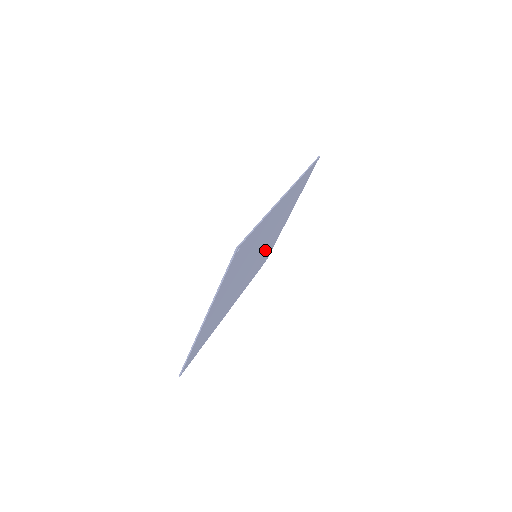
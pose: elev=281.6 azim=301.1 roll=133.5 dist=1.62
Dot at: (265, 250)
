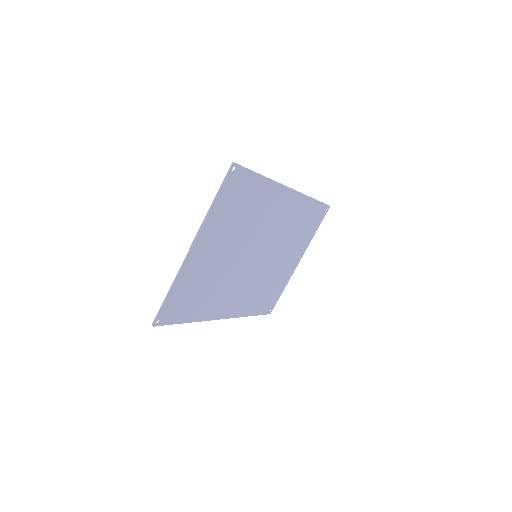
Dot at: (268, 275)
